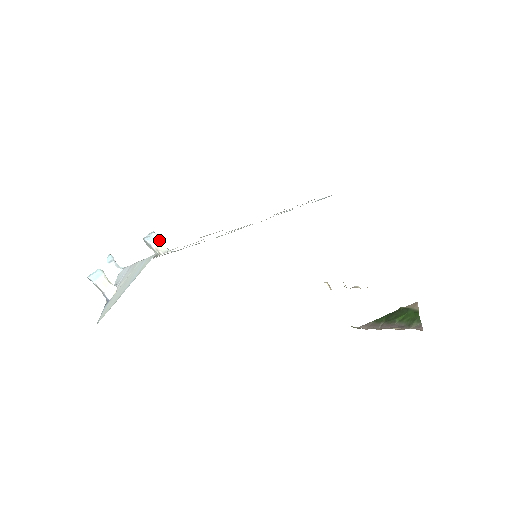
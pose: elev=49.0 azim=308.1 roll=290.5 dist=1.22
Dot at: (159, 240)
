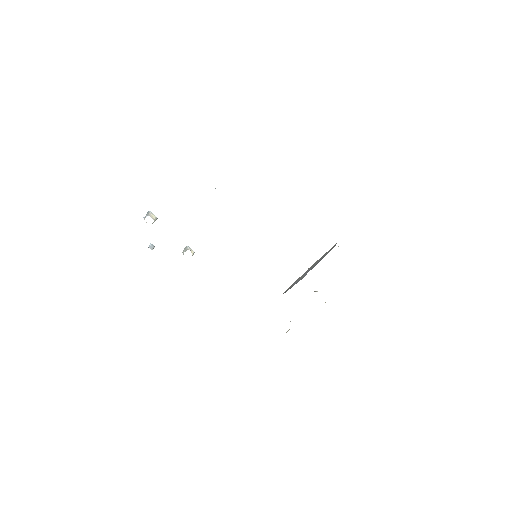
Dot at: (193, 253)
